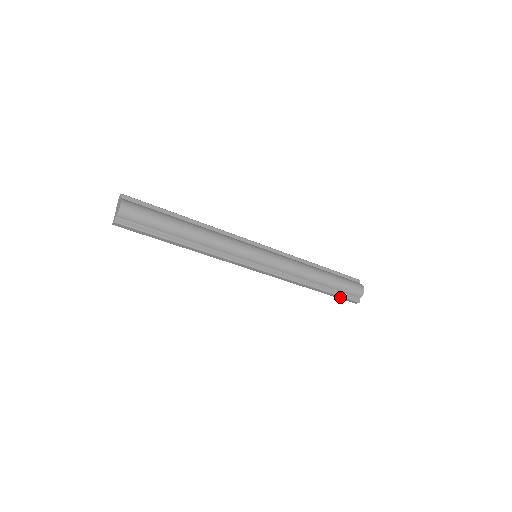
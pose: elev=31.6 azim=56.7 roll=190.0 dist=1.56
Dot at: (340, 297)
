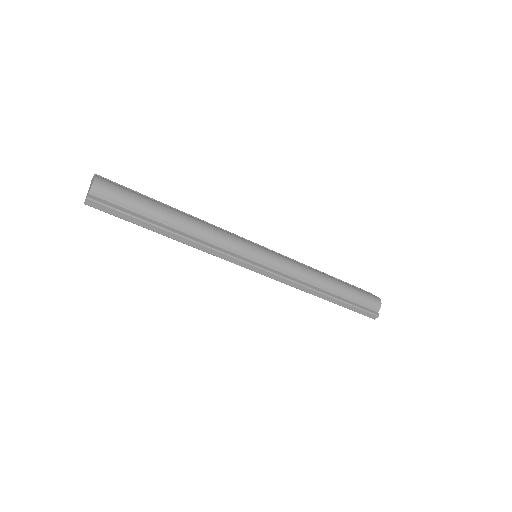
Dot at: (356, 309)
